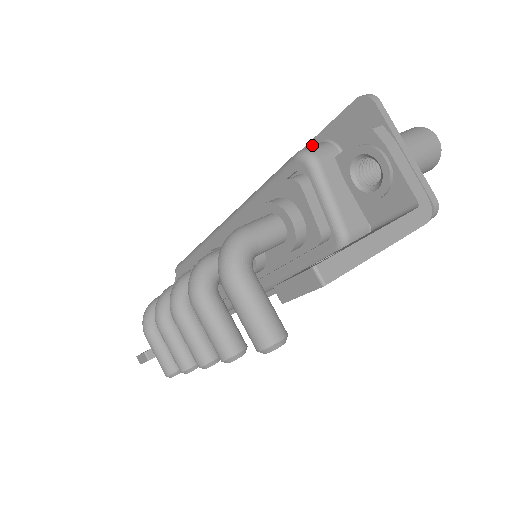
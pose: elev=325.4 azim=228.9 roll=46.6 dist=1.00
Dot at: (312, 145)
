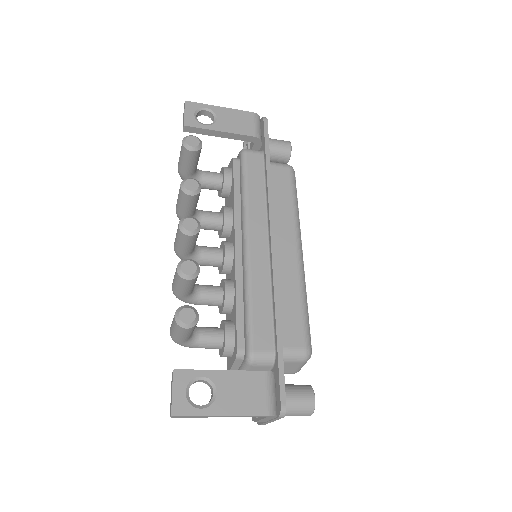
Dot at: occluded
